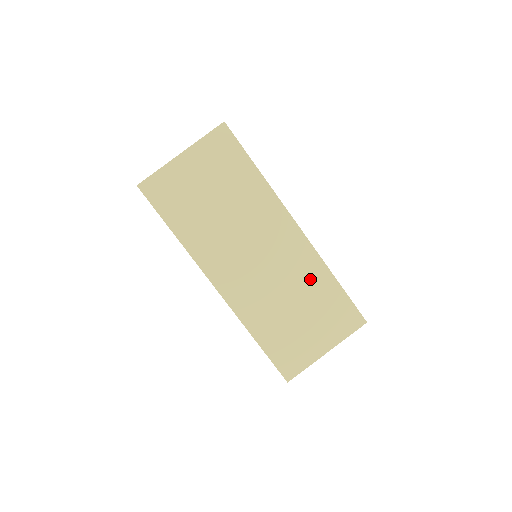
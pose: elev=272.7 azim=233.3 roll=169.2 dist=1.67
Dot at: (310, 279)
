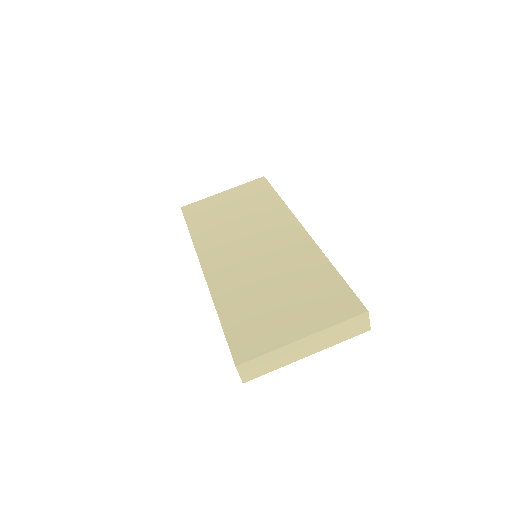
Dot at: (303, 266)
